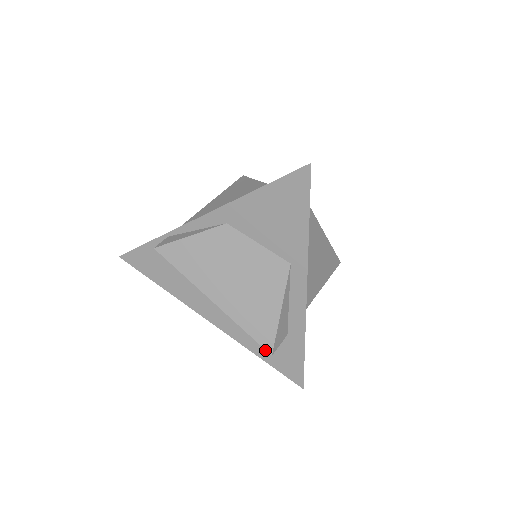
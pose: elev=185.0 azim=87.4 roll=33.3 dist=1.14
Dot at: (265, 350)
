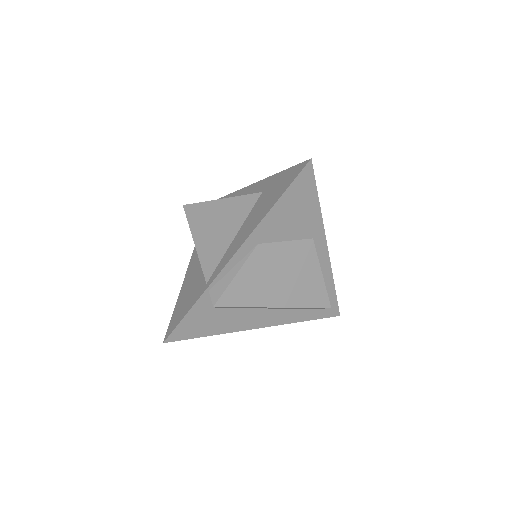
Dot at: (309, 312)
